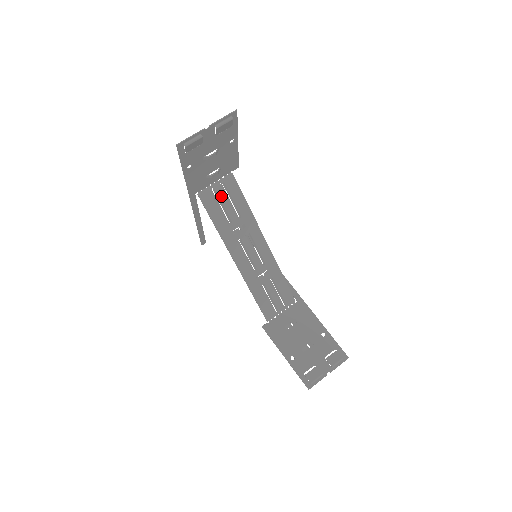
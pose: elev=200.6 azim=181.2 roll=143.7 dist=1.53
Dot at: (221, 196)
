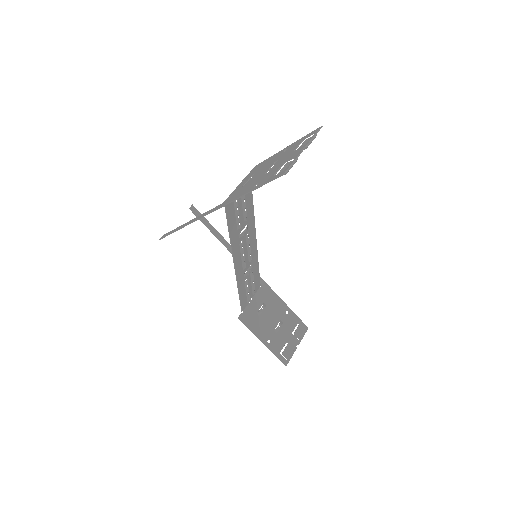
Dot at: (239, 200)
